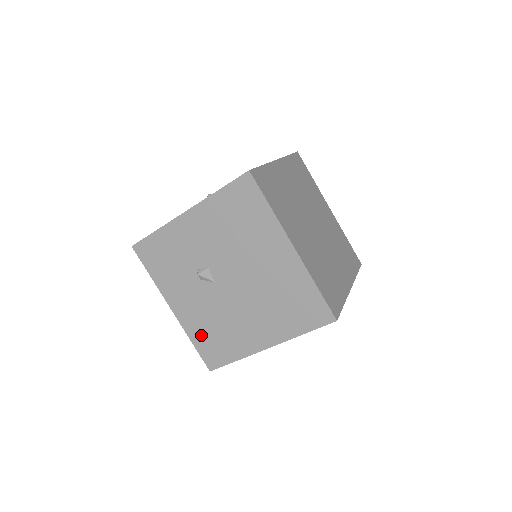
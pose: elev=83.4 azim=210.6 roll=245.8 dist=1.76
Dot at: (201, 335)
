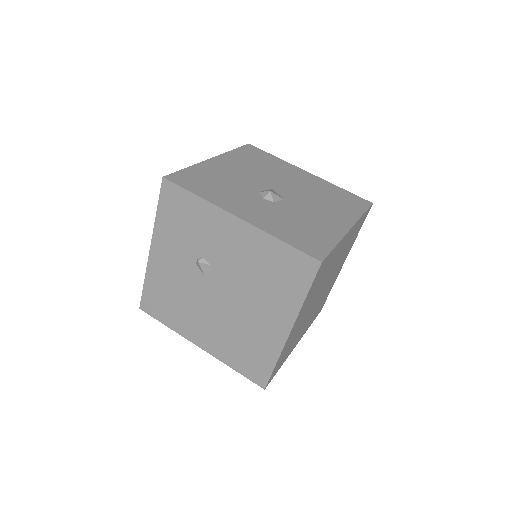
Dot at: (157, 287)
